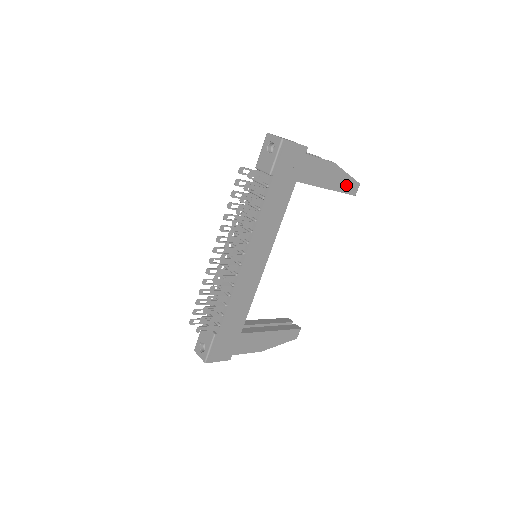
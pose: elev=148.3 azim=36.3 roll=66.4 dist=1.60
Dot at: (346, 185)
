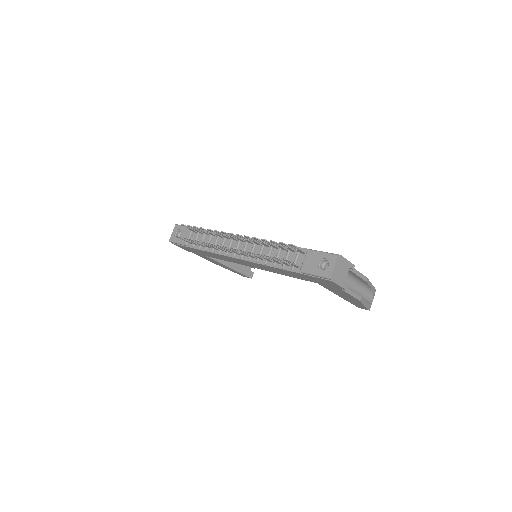
Dot at: (357, 304)
